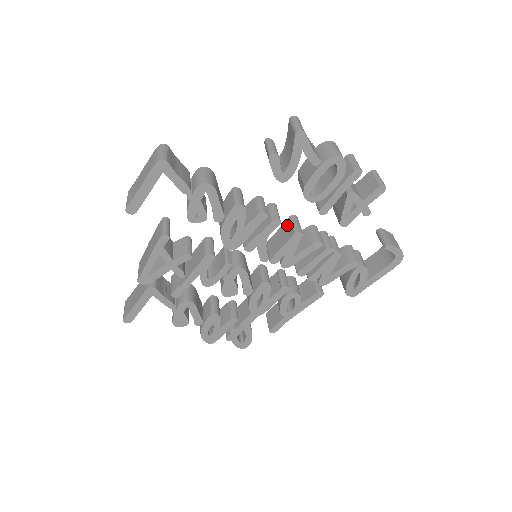
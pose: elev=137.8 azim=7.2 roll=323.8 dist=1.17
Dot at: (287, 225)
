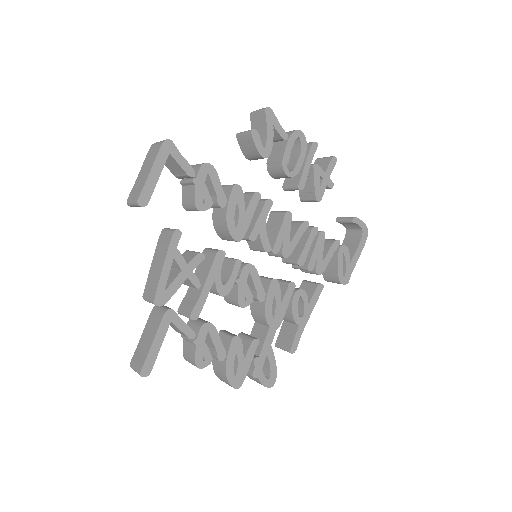
Dot at: (272, 218)
